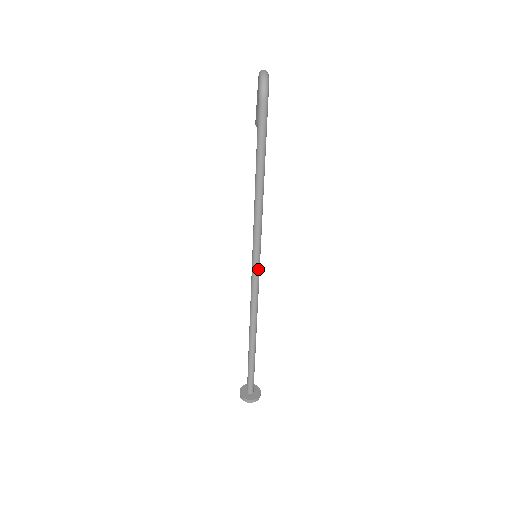
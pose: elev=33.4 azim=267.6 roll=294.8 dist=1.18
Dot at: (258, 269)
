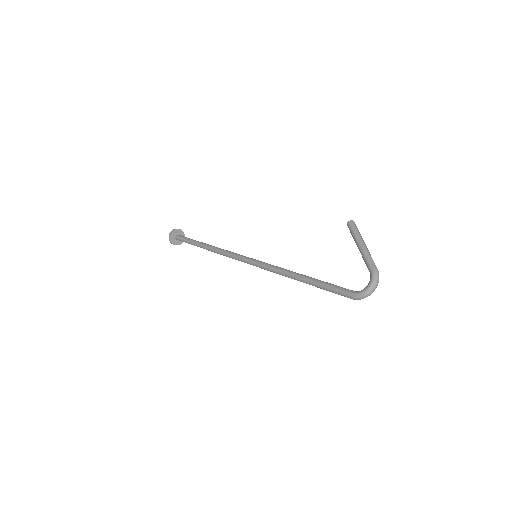
Dot at: (249, 263)
